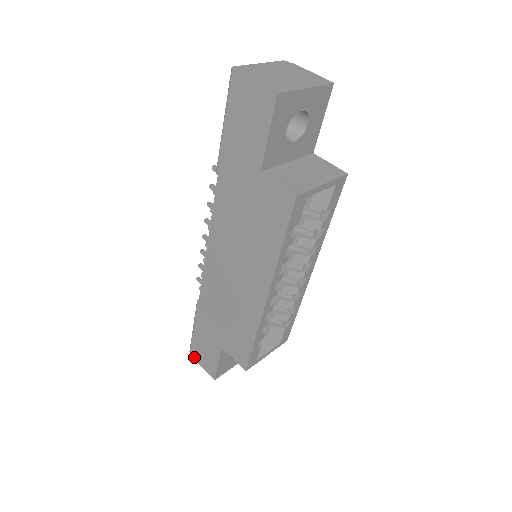
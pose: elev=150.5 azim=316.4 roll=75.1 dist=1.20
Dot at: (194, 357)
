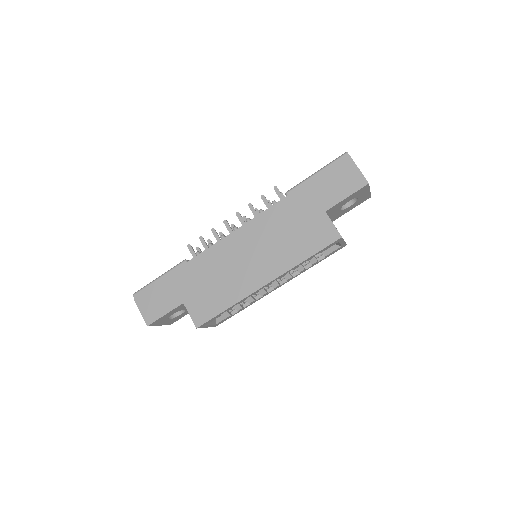
Dot at: (137, 300)
